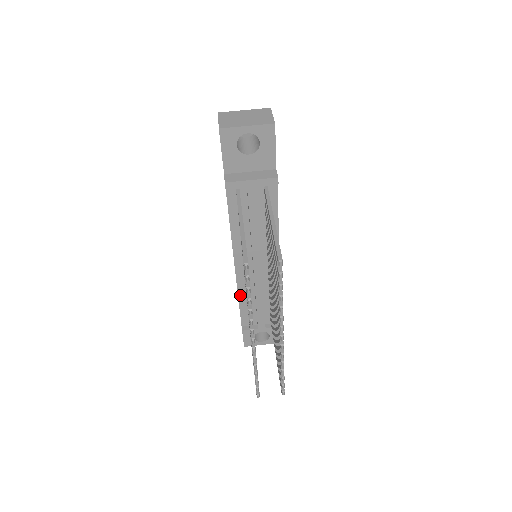
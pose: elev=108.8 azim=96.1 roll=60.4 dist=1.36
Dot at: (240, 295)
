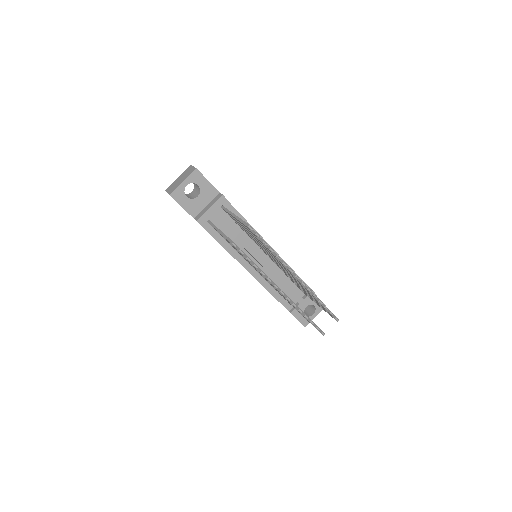
Dot at: (268, 289)
